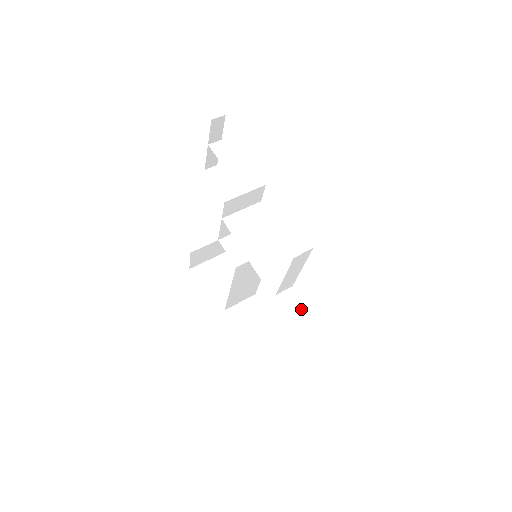
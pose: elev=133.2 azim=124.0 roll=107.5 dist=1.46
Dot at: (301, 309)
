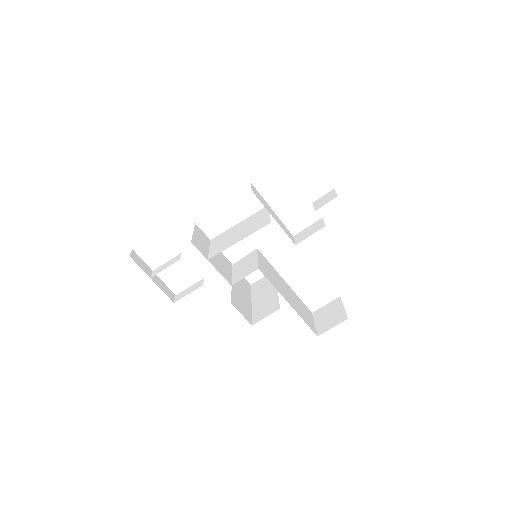
Dot at: (313, 227)
